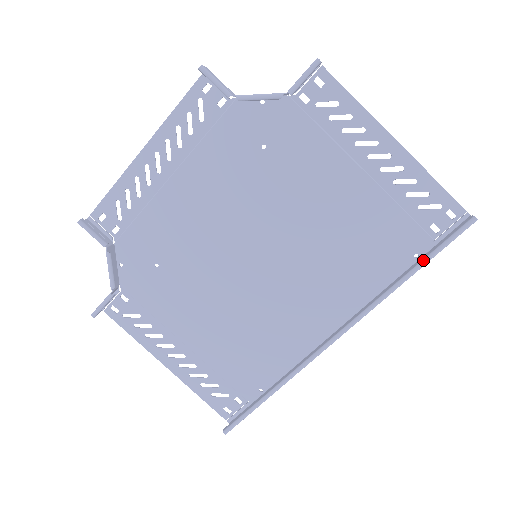
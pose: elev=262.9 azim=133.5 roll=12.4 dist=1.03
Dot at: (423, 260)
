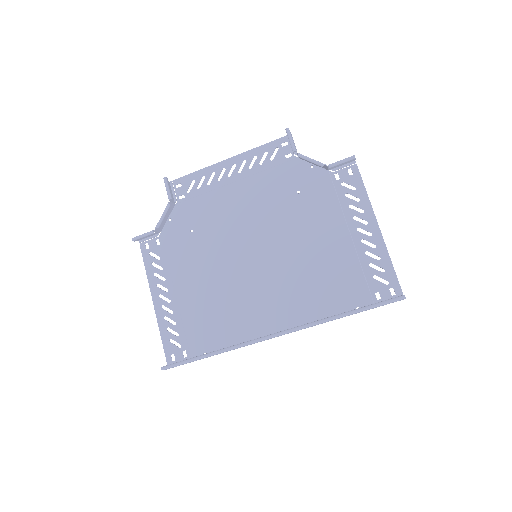
Dot at: (359, 308)
